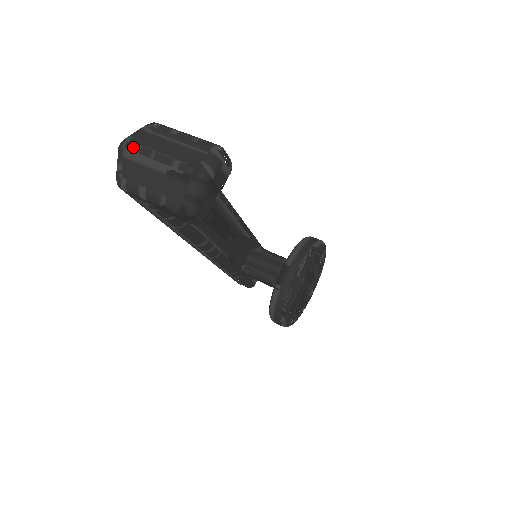
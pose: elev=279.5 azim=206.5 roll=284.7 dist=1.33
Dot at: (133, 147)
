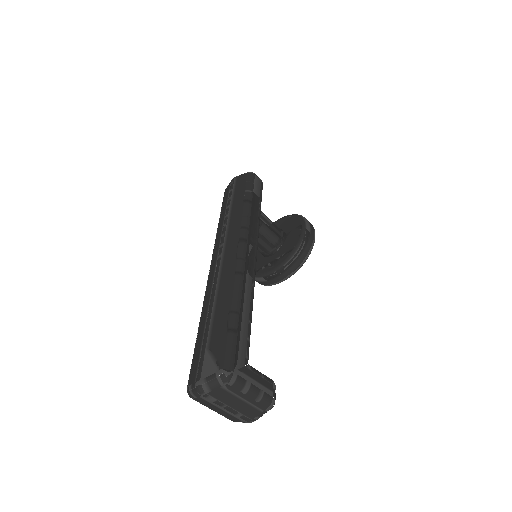
Dot at: (210, 399)
